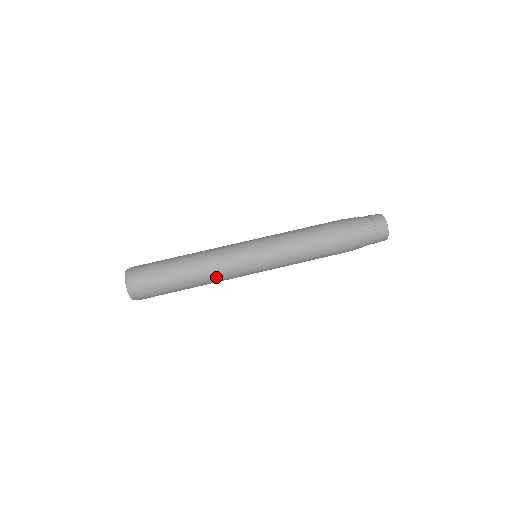
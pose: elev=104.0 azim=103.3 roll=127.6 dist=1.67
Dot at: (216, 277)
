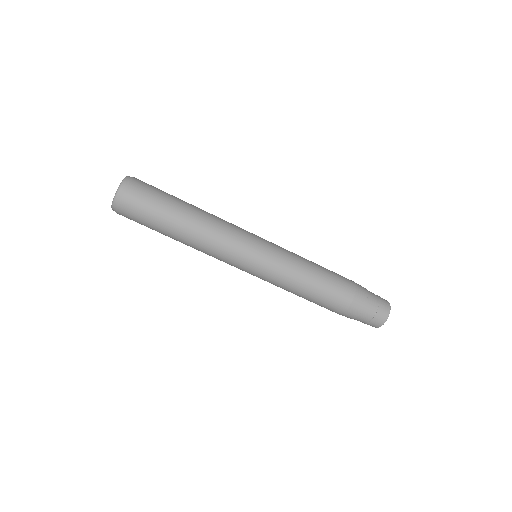
Dot at: occluded
